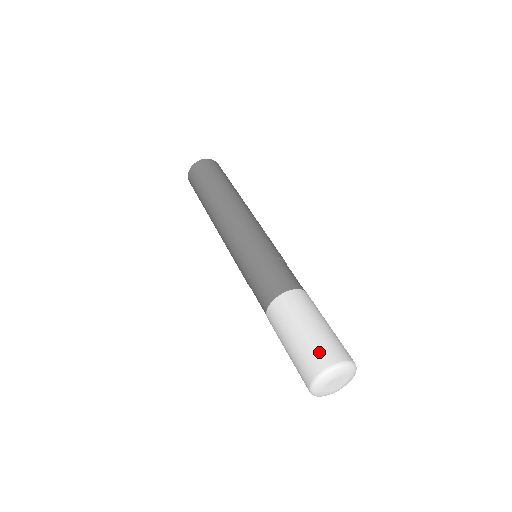
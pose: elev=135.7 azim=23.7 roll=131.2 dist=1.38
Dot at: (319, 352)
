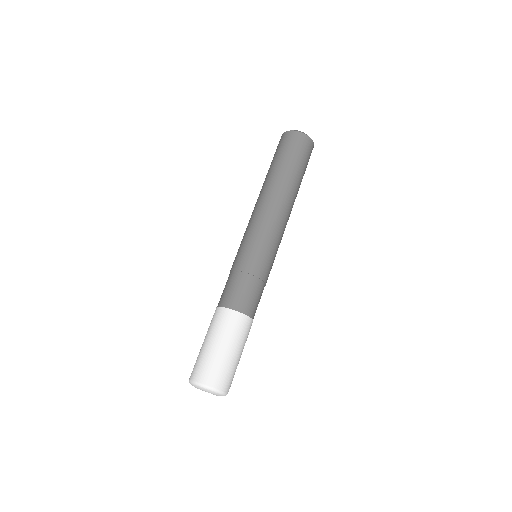
Dot at: (201, 368)
